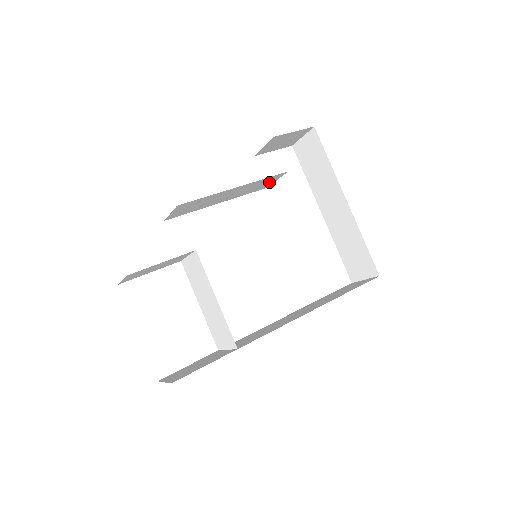
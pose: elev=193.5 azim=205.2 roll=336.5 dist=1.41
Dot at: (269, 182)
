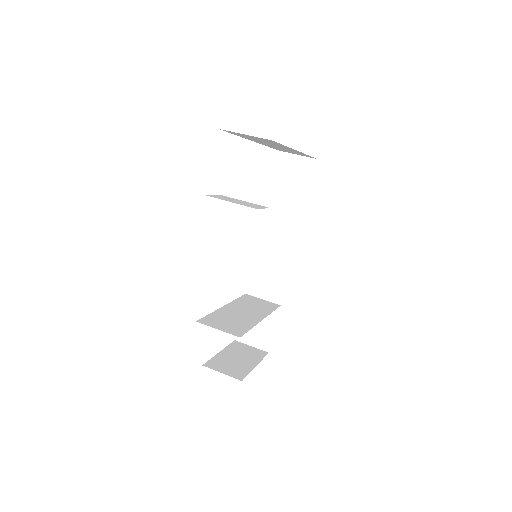
Dot at: occluded
